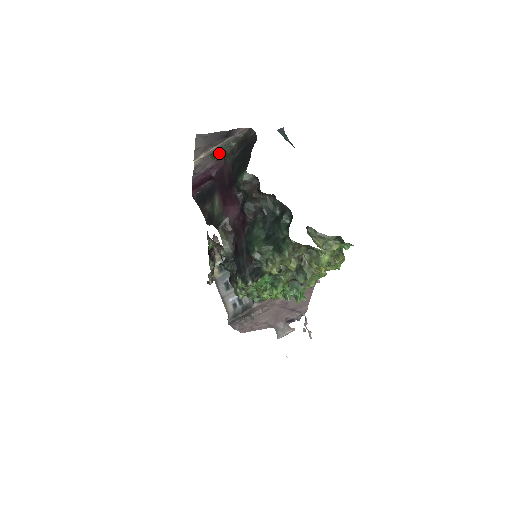
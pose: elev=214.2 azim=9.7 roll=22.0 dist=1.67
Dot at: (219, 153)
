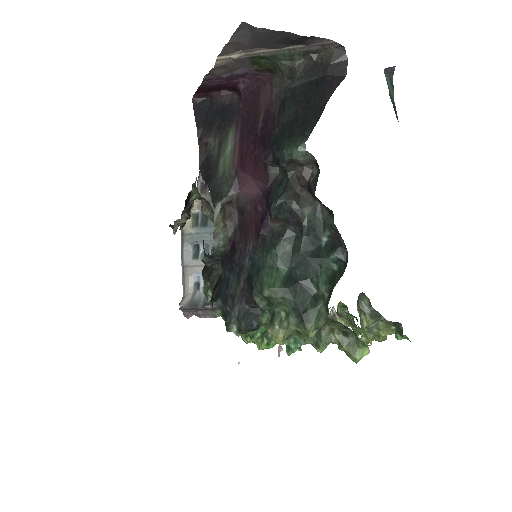
Dot at: (267, 61)
